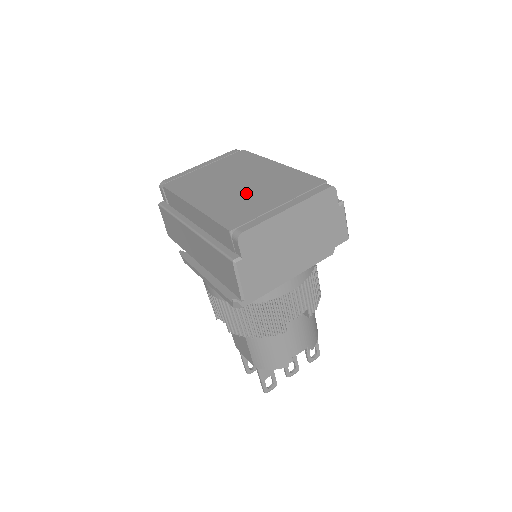
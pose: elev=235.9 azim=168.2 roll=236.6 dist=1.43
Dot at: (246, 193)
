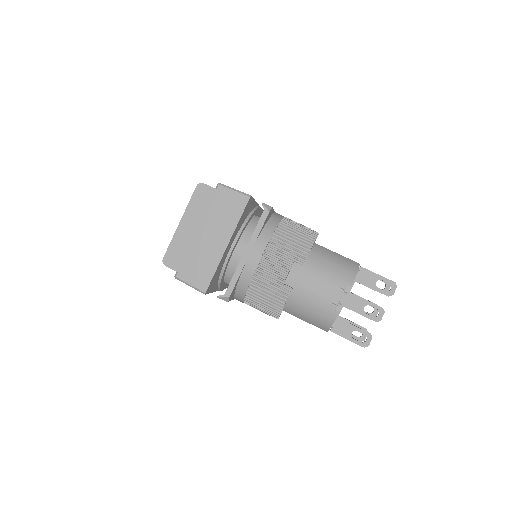
Dot at: occluded
